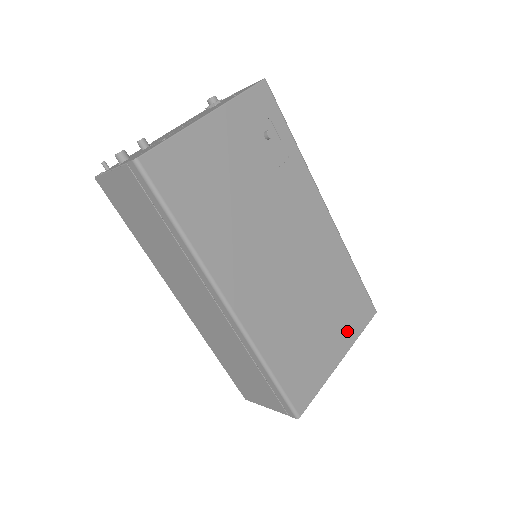
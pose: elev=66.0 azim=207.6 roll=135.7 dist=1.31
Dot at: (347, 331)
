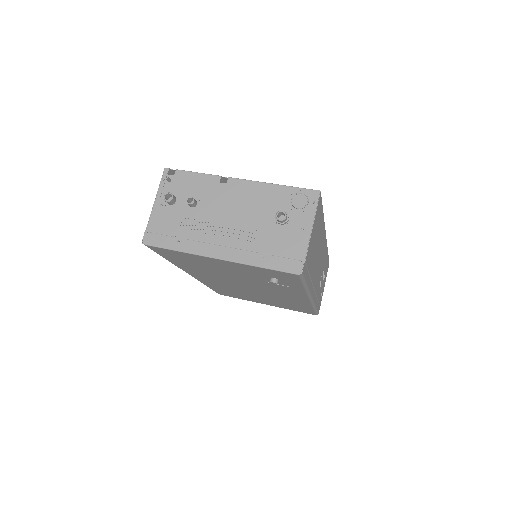
Dot at: (281, 306)
